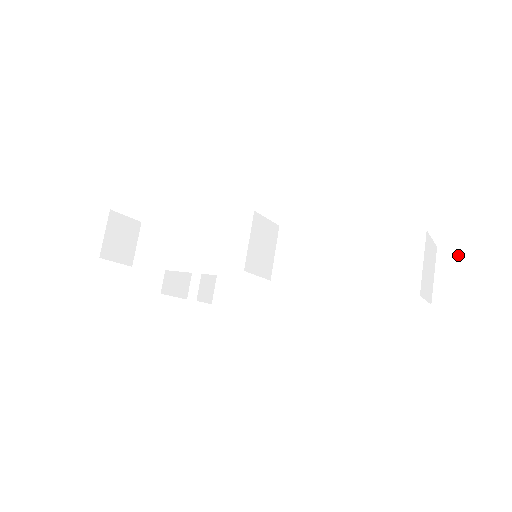
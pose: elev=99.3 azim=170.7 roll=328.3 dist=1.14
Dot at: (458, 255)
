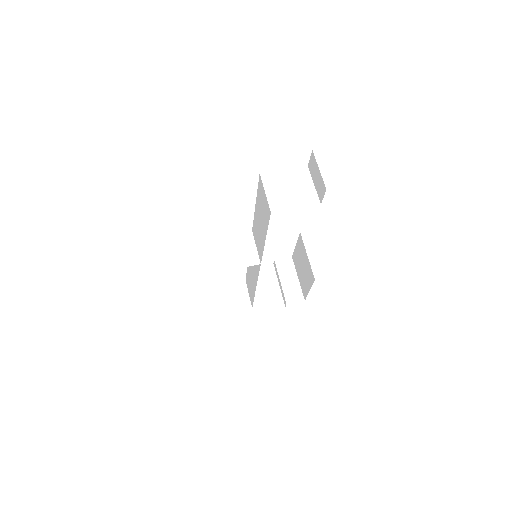
Dot at: (312, 161)
